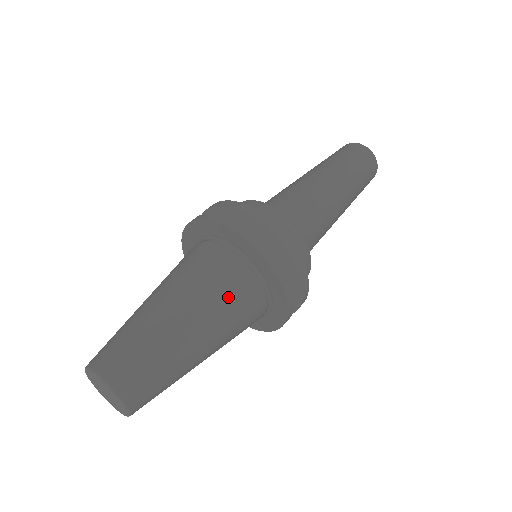
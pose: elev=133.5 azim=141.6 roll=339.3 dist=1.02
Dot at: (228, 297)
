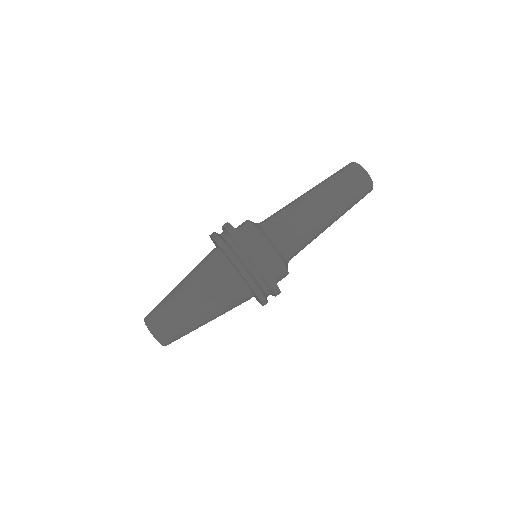
Dot at: (220, 292)
